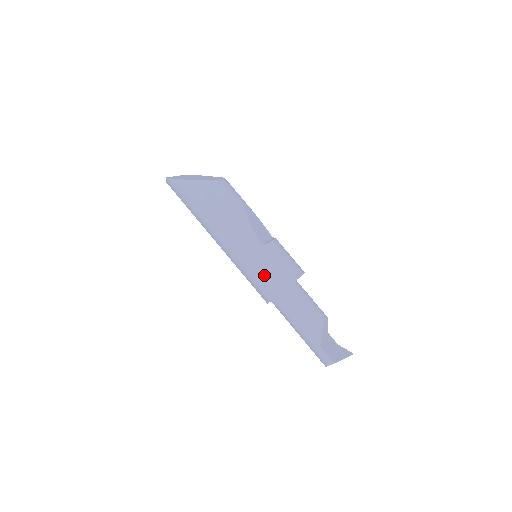
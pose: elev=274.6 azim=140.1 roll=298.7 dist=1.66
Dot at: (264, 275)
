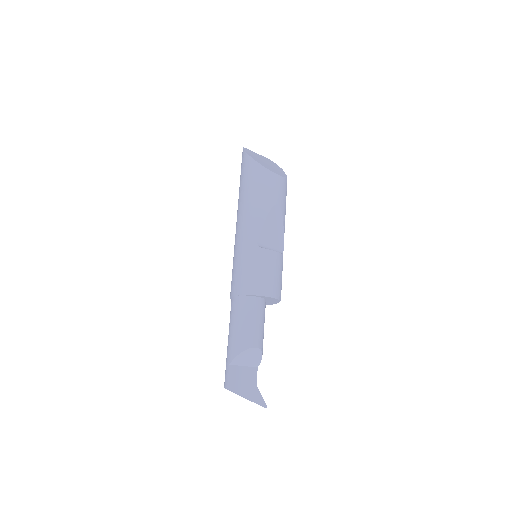
Dot at: (239, 271)
